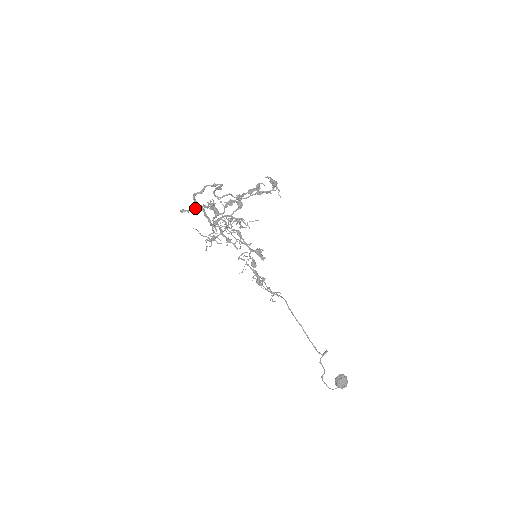
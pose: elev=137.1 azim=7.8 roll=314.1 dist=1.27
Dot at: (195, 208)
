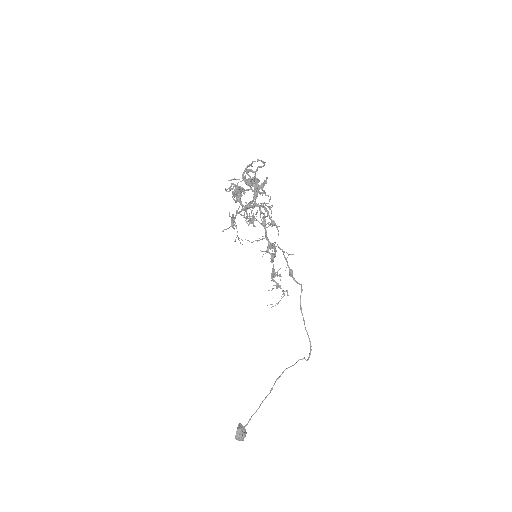
Dot at: (251, 180)
